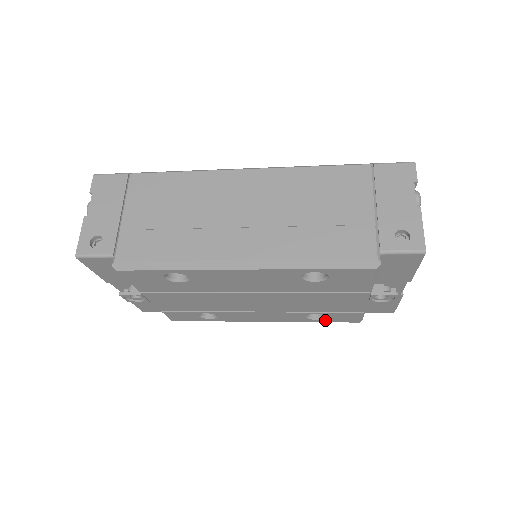
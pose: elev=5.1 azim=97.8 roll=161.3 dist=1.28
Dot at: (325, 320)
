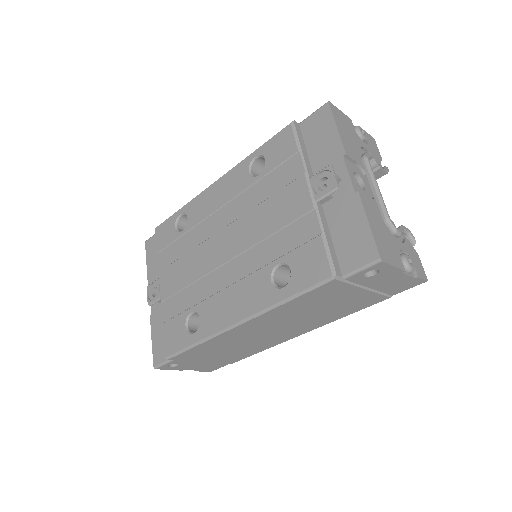
Dot at: (293, 286)
